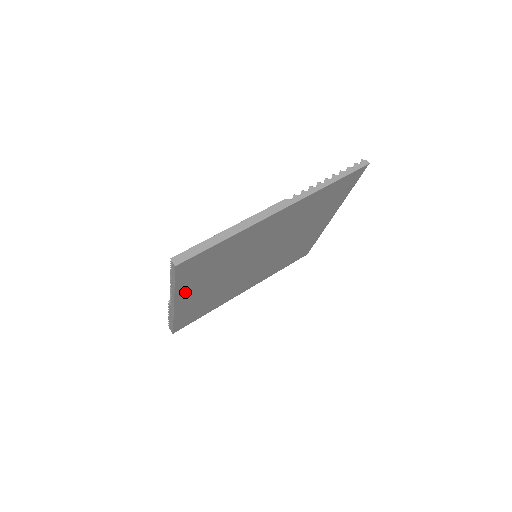
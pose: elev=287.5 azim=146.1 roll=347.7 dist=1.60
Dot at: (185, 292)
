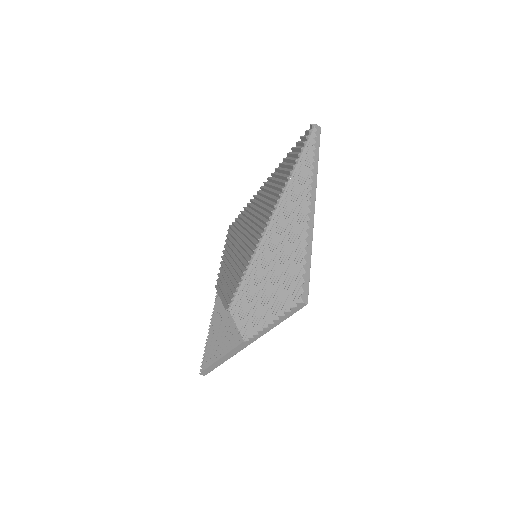
Dot at: occluded
